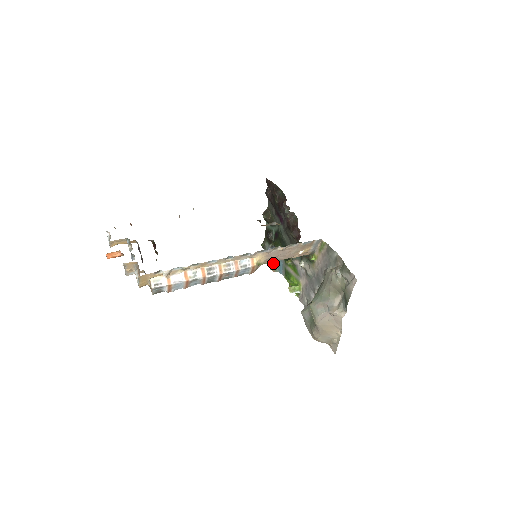
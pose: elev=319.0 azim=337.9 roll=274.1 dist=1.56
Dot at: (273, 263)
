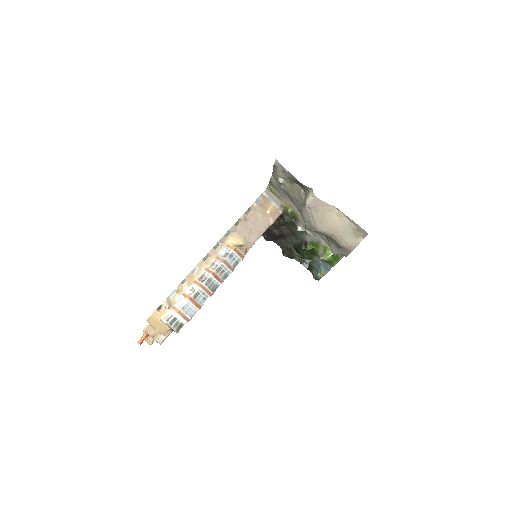
Dot at: occluded
